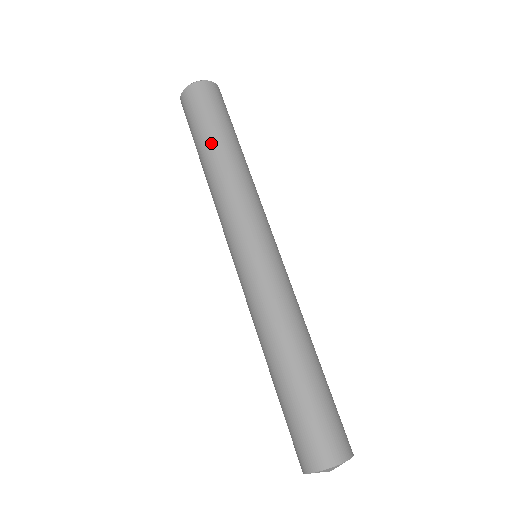
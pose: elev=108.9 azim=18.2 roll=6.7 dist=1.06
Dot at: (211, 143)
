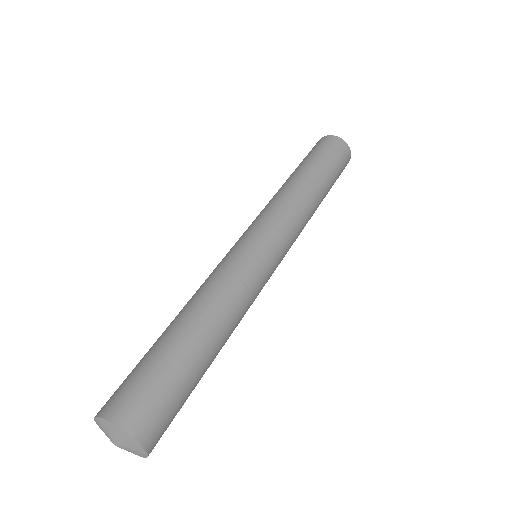
Dot at: (296, 170)
